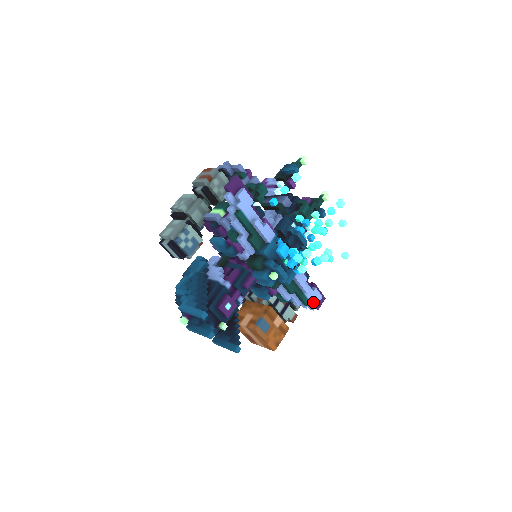
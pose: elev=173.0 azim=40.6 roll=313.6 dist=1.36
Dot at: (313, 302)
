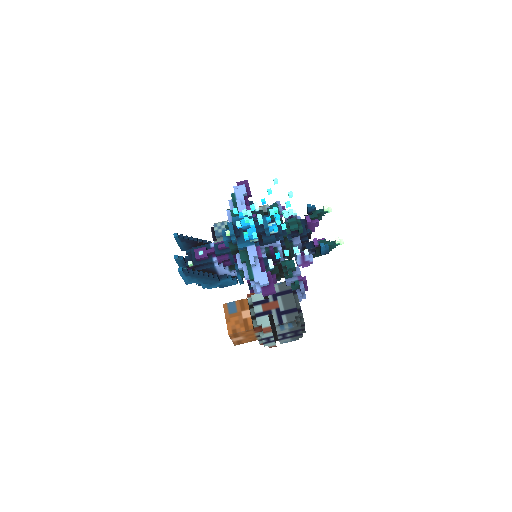
Dot at: (257, 280)
